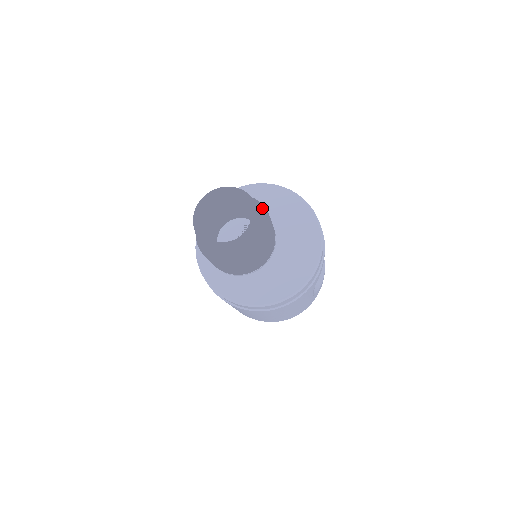
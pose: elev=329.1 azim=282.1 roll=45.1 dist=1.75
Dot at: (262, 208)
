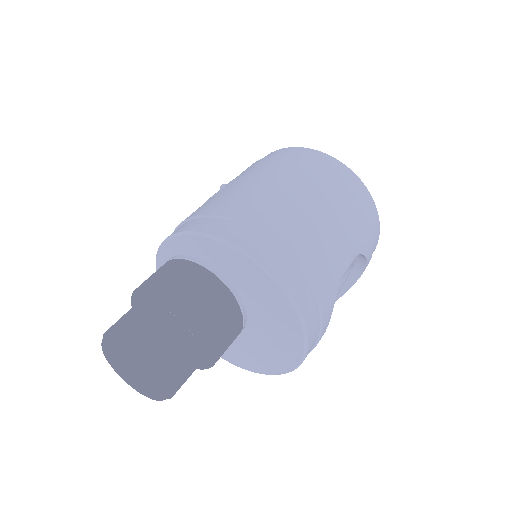
Dot at: (203, 332)
